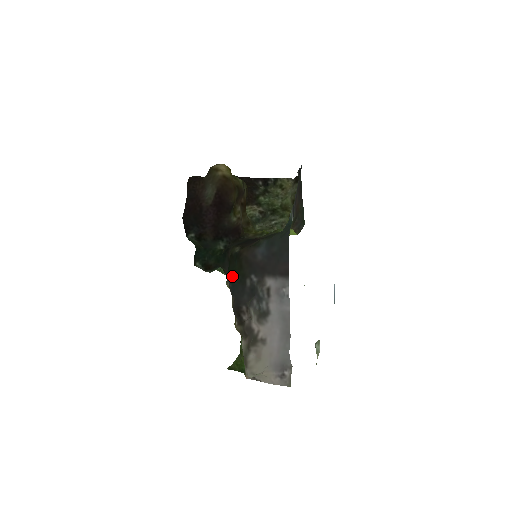
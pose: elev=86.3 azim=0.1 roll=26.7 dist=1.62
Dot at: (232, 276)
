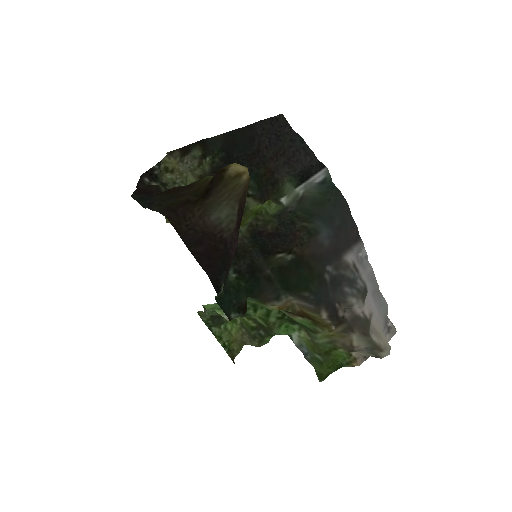
Dot at: (308, 287)
